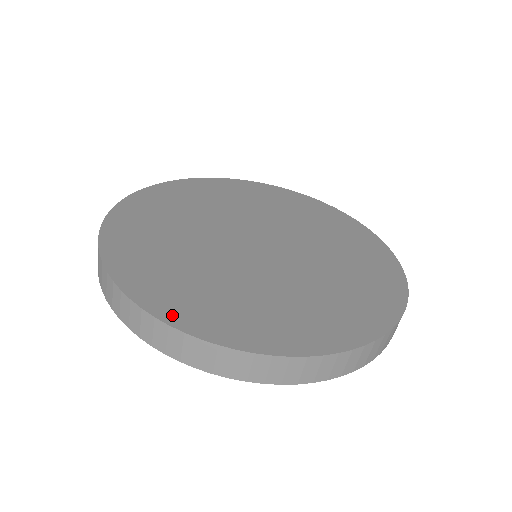
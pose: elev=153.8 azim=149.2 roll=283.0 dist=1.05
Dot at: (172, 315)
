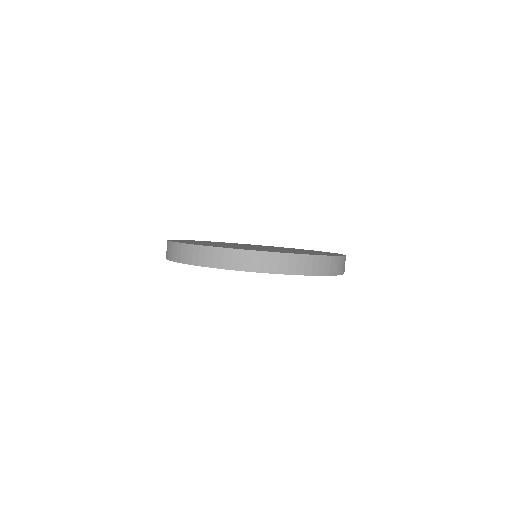
Dot at: occluded
